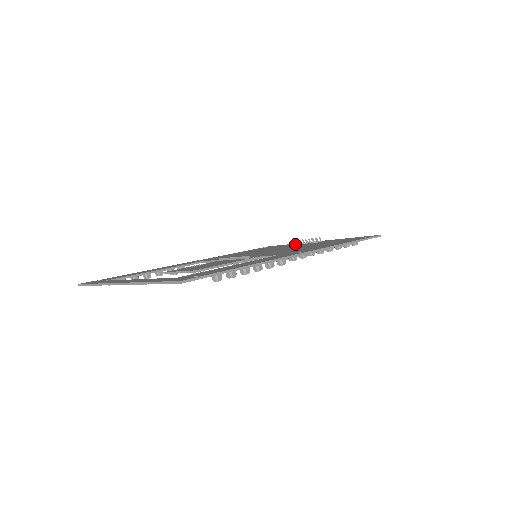
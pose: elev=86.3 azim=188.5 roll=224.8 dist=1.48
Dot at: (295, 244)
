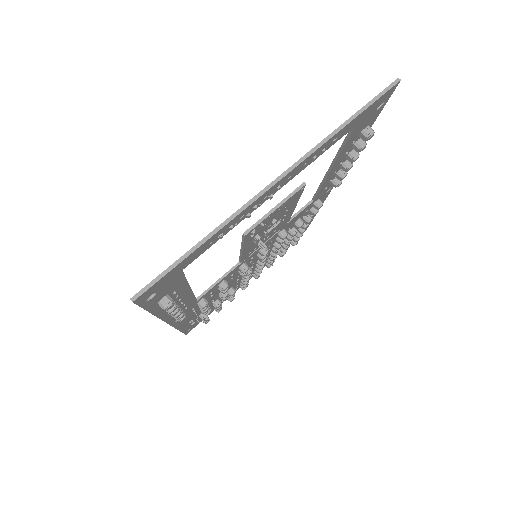
Dot at: occluded
